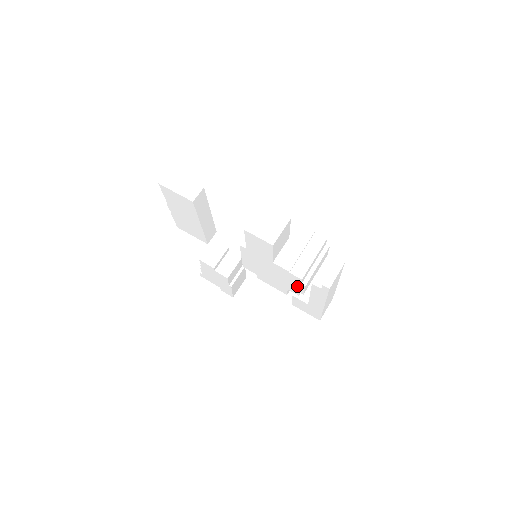
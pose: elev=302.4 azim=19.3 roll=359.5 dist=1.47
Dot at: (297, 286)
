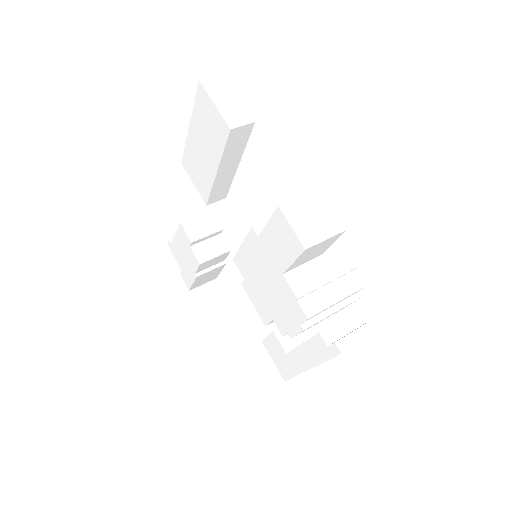
Dot at: (292, 323)
